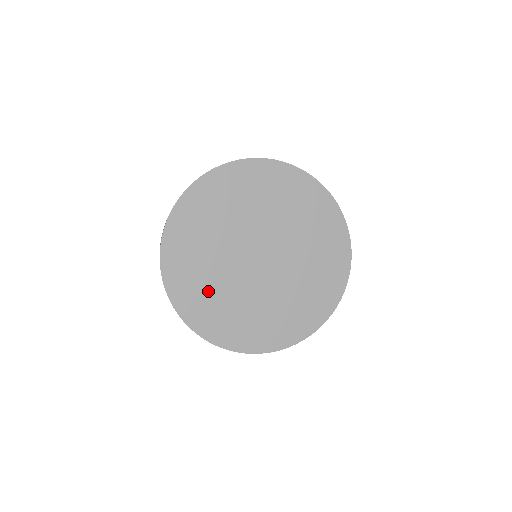
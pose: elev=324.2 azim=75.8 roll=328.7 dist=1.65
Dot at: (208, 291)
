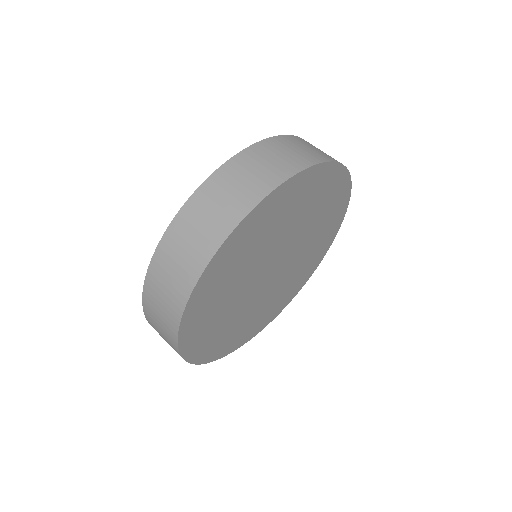
Dot at: (229, 330)
